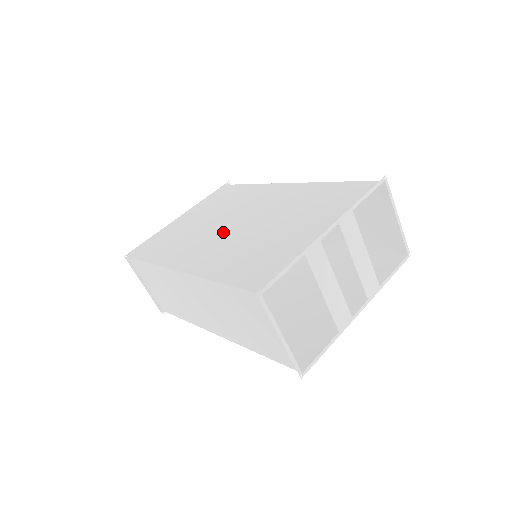
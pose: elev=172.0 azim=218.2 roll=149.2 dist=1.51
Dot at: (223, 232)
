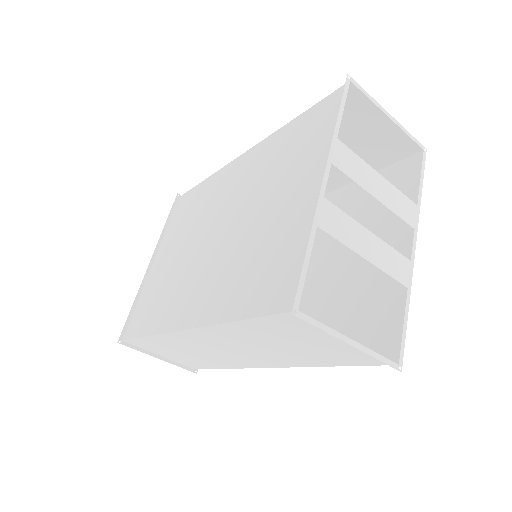
Dot at: (204, 254)
